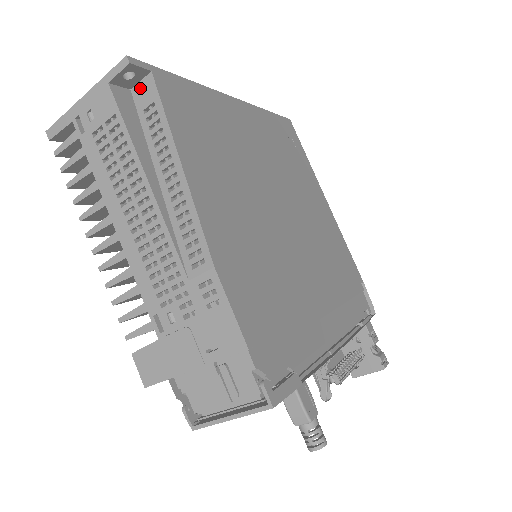
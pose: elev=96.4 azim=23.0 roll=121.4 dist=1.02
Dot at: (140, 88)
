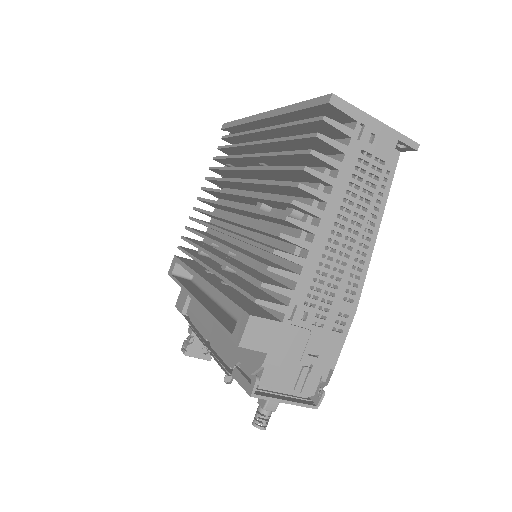
Dot at: occluded
